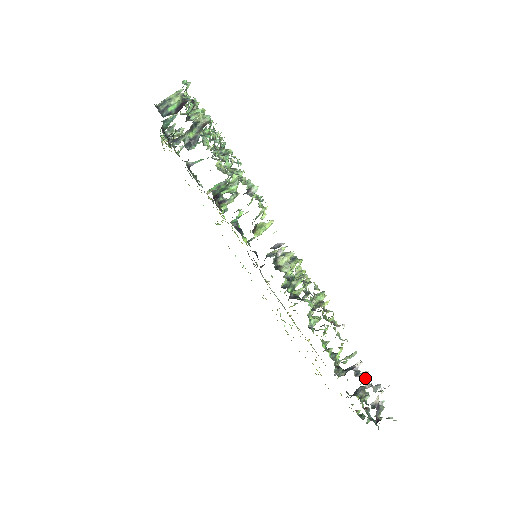
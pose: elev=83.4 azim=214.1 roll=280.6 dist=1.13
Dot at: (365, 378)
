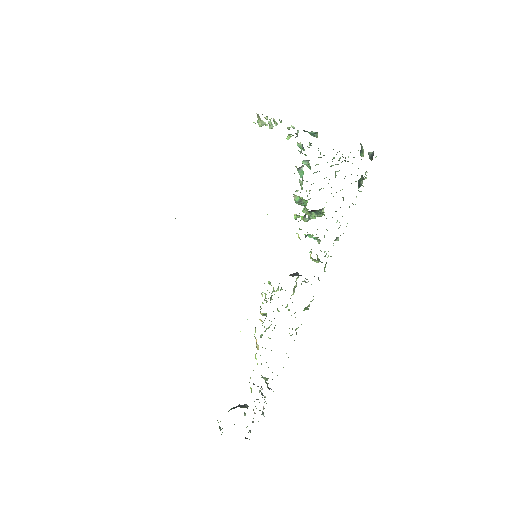
Dot at: occluded
